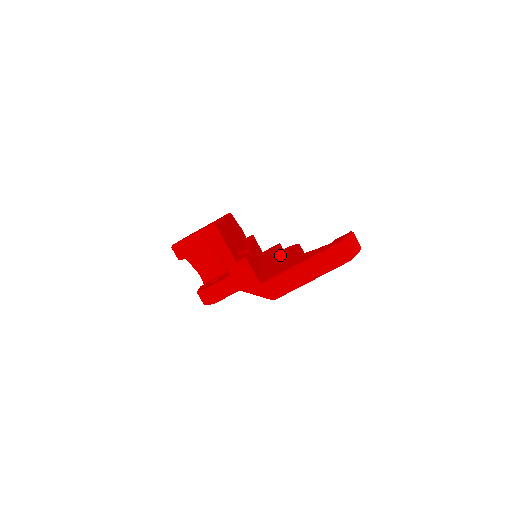
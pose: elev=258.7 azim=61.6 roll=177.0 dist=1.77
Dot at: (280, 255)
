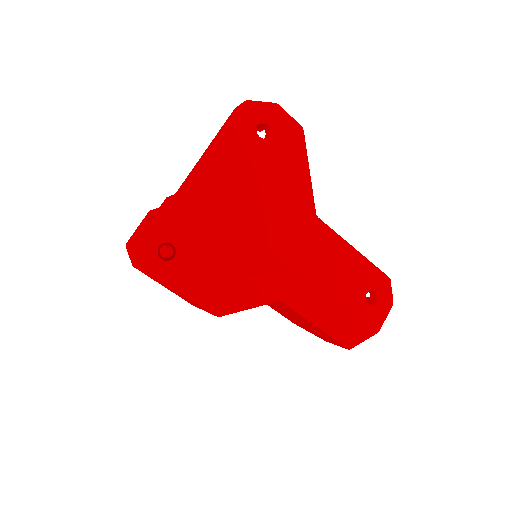
Dot at: occluded
